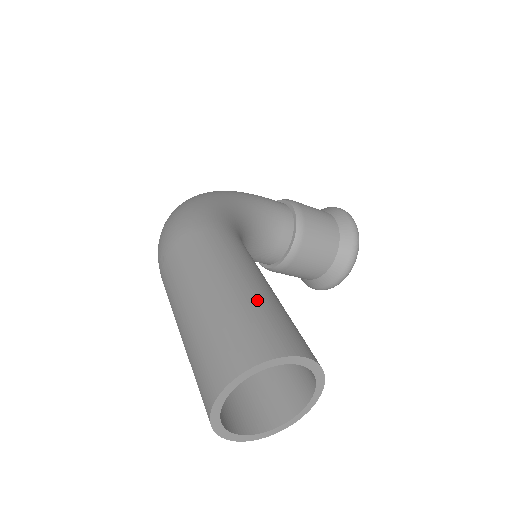
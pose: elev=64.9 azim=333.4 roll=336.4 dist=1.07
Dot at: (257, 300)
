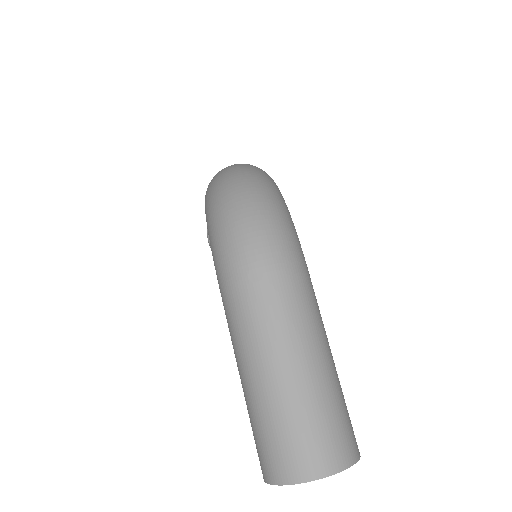
Dot at: (341, 388)
